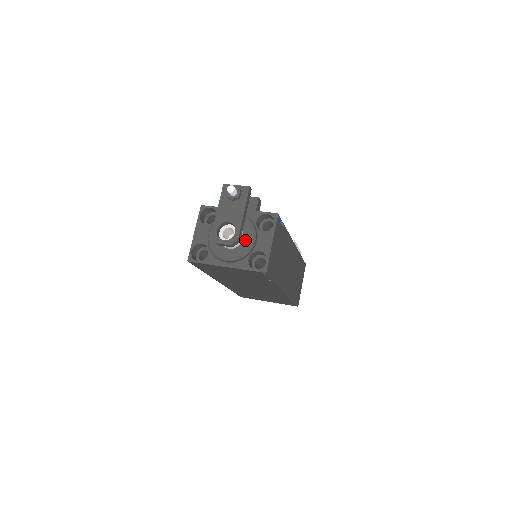
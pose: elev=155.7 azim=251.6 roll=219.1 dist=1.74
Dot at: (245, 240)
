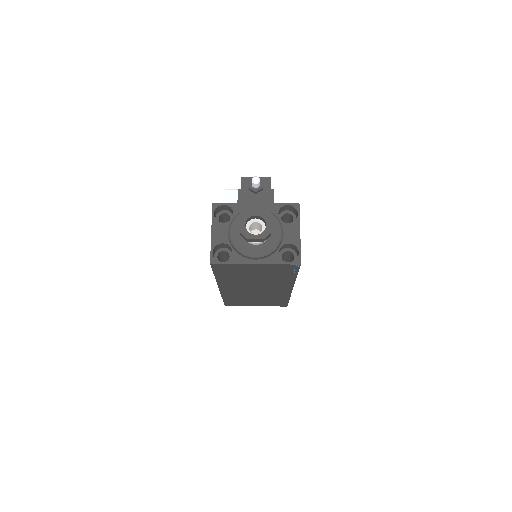
Dot at: (272, 234)
